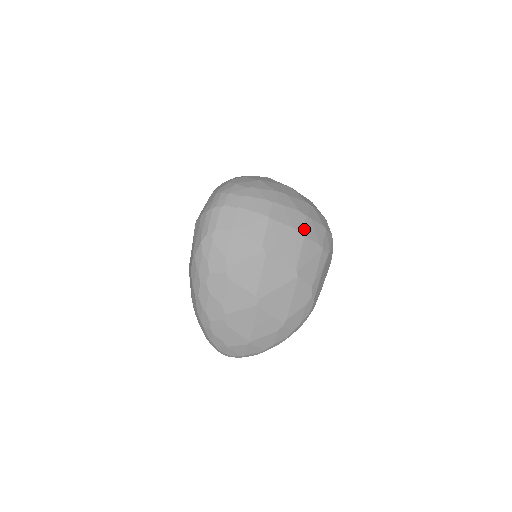
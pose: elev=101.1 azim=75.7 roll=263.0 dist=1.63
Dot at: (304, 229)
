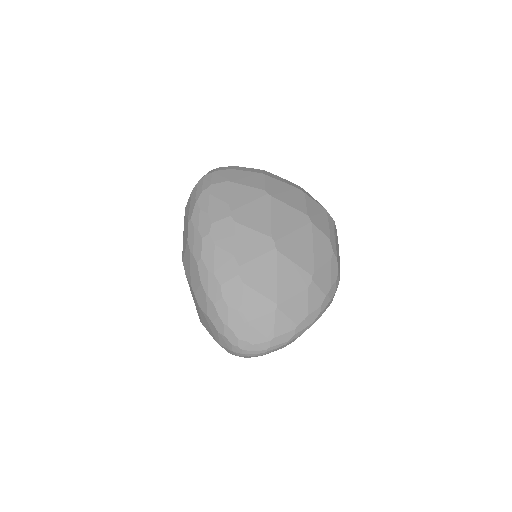
Dot at: (302, 190)
